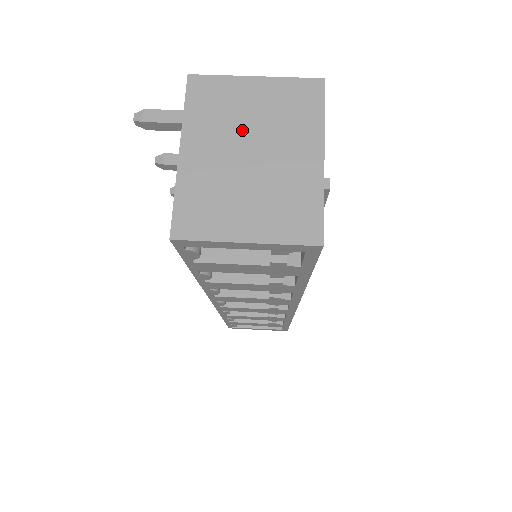
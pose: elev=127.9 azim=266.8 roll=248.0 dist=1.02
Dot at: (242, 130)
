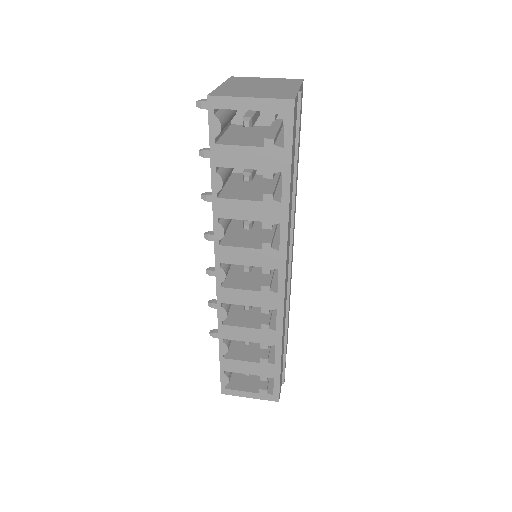
Dot at: (256, 83)
